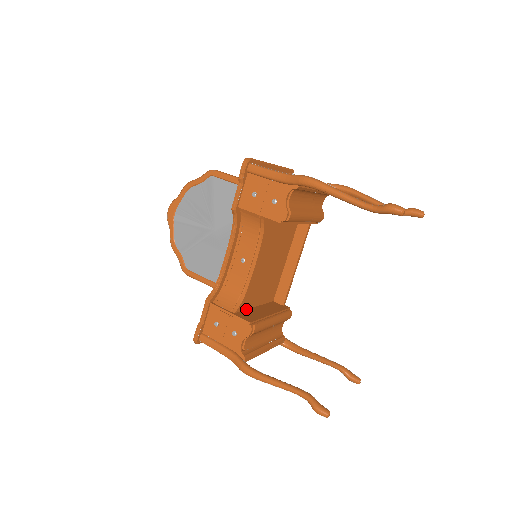
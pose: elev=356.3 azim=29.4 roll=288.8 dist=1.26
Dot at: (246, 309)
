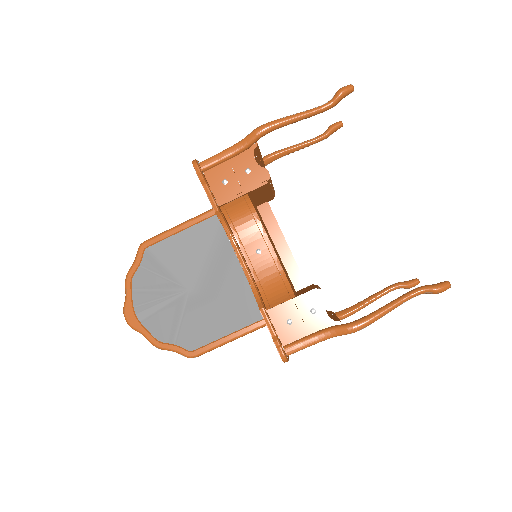
Dot at: (295, 295)
